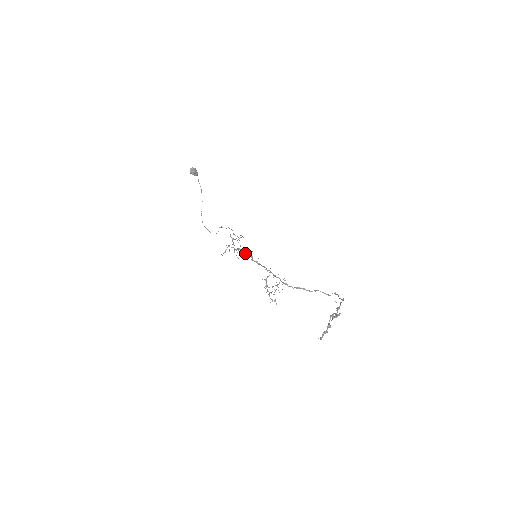
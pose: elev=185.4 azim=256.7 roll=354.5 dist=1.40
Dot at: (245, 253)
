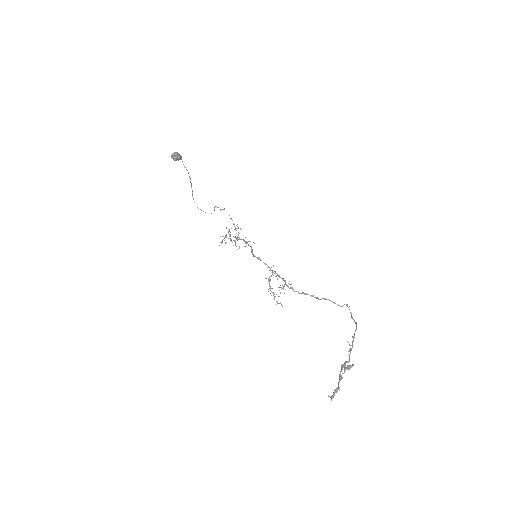
Dot at: (244, 246)
